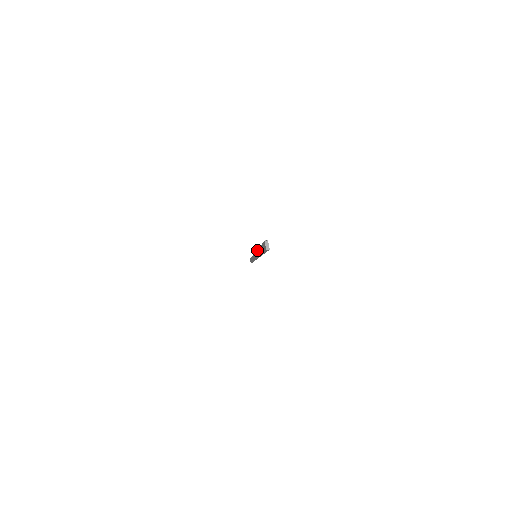
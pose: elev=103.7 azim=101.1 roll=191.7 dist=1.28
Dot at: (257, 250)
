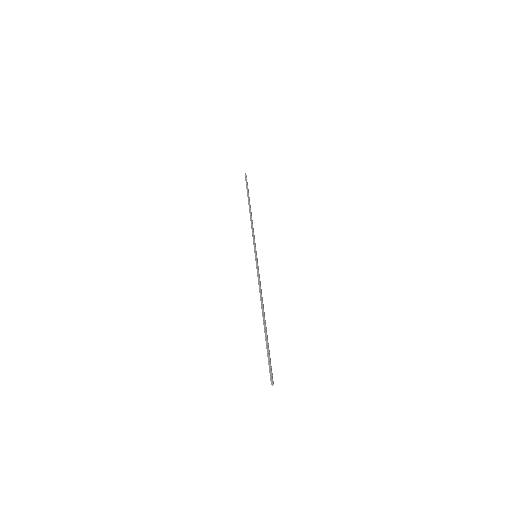
Dot at: (260, 299)
